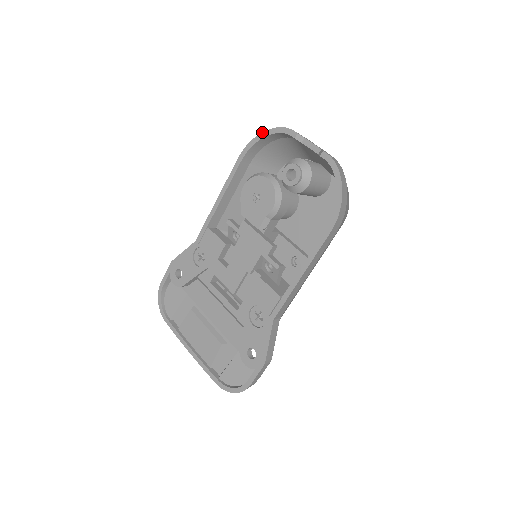
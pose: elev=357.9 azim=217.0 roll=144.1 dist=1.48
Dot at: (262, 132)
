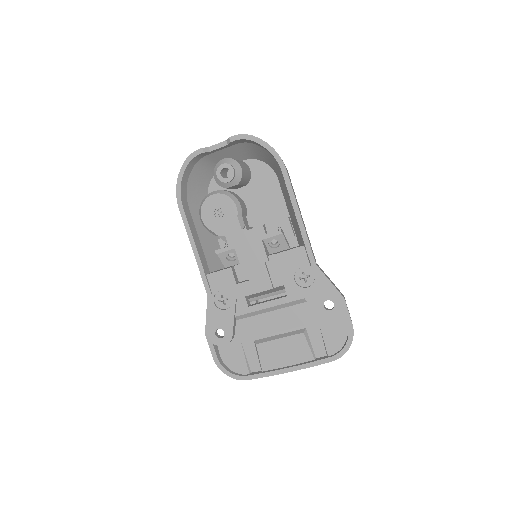
Dot at: (178, 175)
